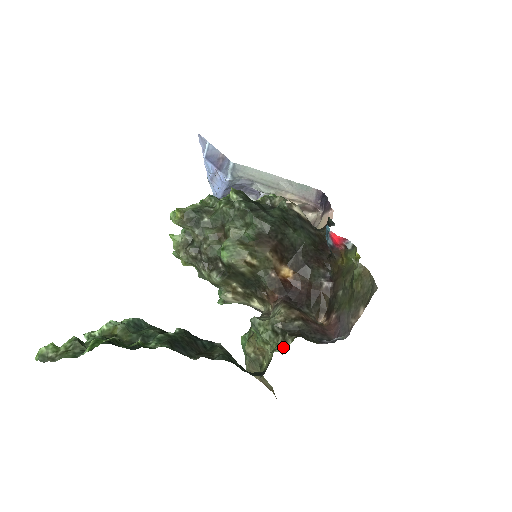
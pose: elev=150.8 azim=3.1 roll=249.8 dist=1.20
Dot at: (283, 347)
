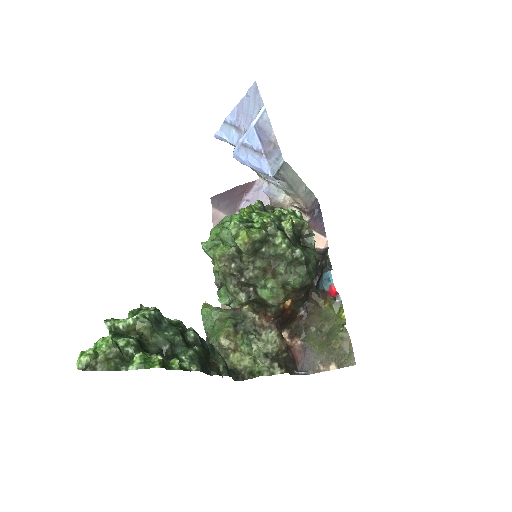
Dot at: (270, 372)
